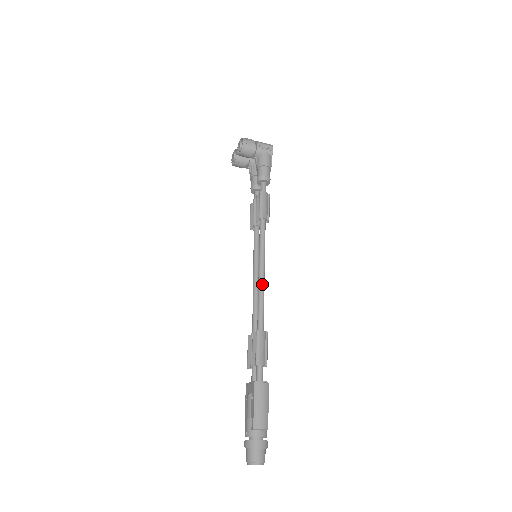
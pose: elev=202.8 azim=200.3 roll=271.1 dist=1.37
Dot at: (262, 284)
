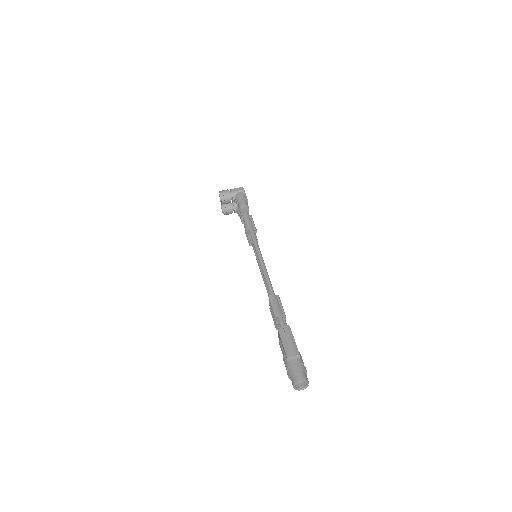
Dot at: (264, 268)
